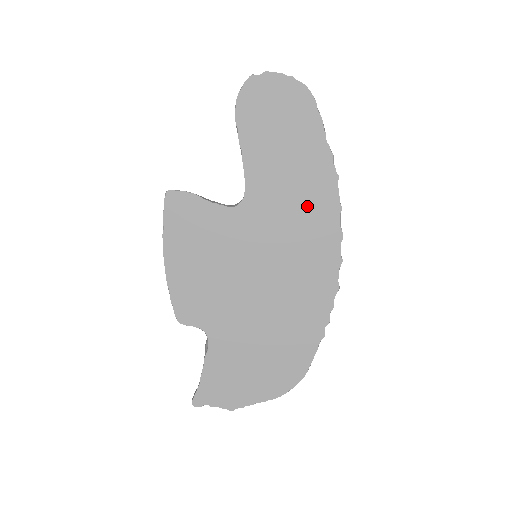
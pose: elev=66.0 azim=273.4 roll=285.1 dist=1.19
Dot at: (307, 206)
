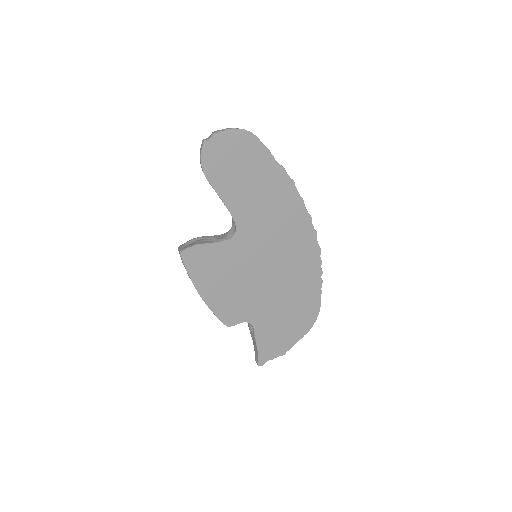
Dot at: (281, 211)
